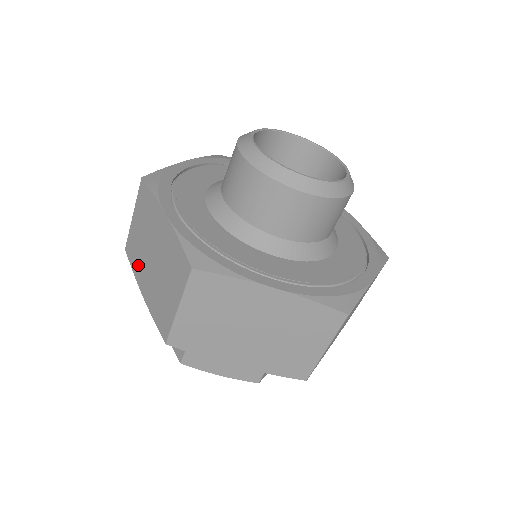
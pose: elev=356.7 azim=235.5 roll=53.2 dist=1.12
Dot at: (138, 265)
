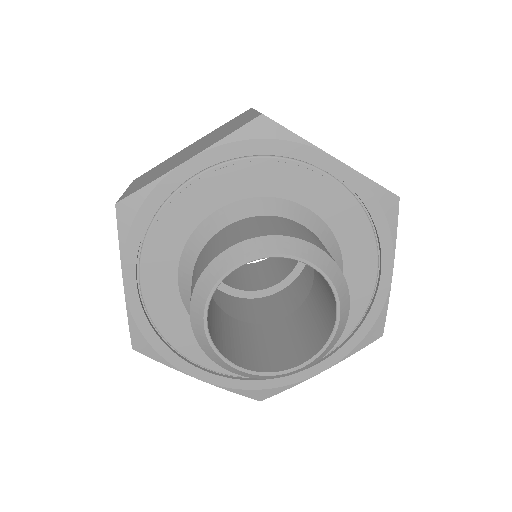
Dot at: occluded
